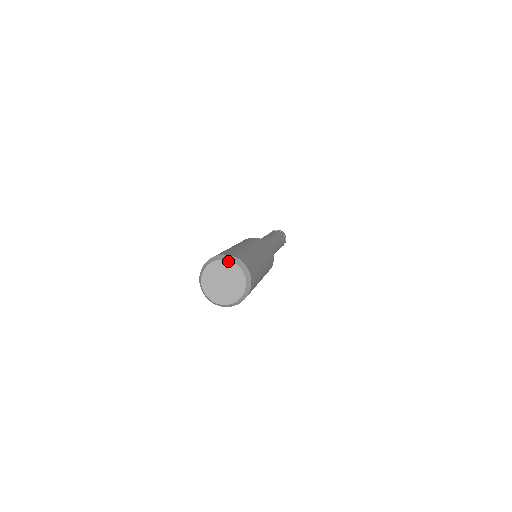
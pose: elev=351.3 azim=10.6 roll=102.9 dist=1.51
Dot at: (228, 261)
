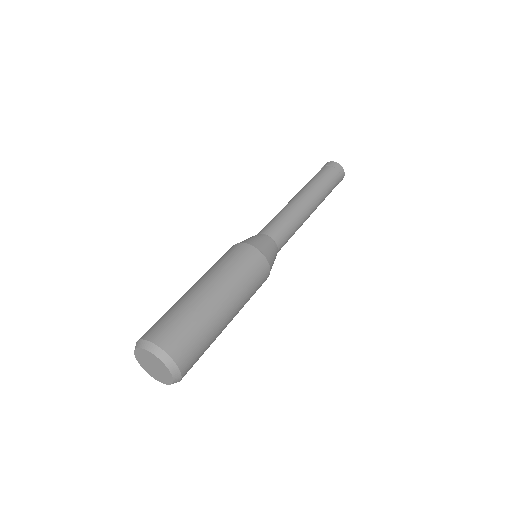
Dot at: (160, 360)
